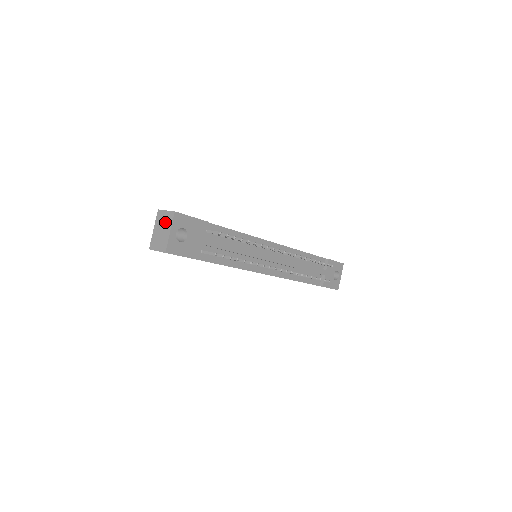
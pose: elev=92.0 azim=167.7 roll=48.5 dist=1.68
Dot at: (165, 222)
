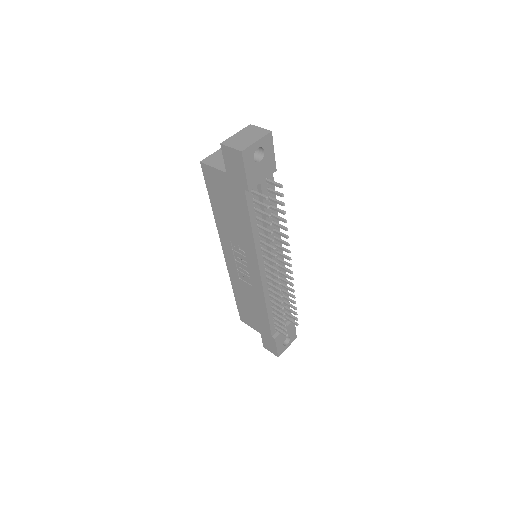
Dot at: (255, 133)
